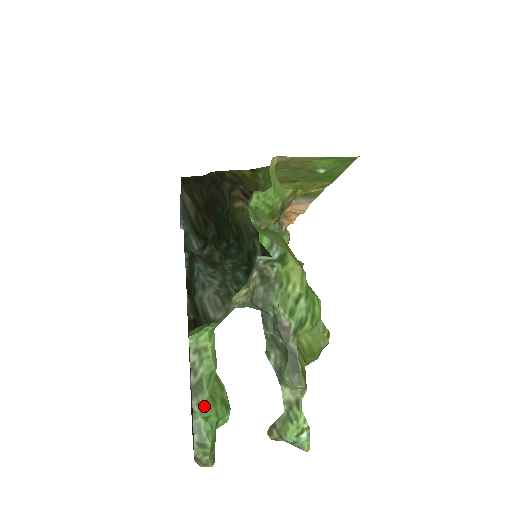
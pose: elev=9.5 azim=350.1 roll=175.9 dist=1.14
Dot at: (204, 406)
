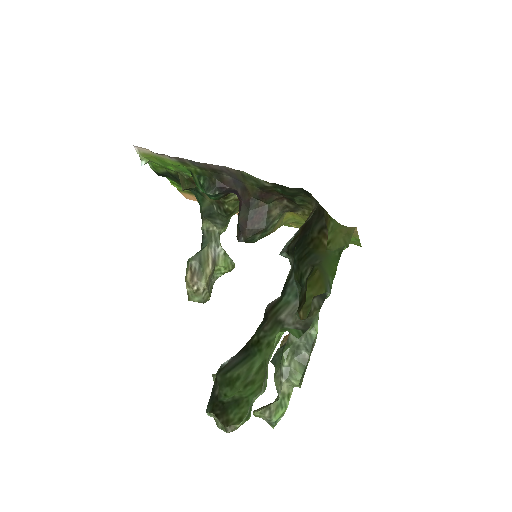
Dot at: (265, 389)
